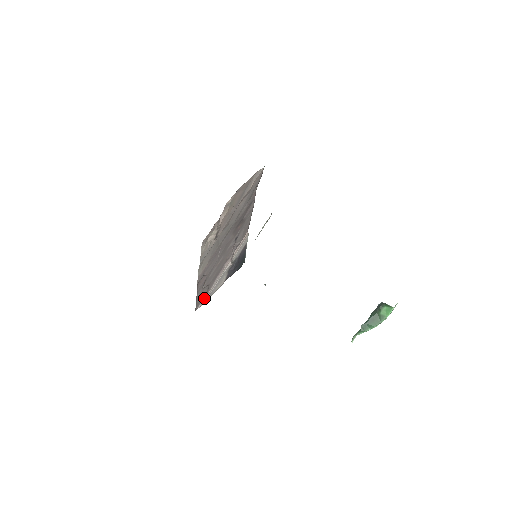
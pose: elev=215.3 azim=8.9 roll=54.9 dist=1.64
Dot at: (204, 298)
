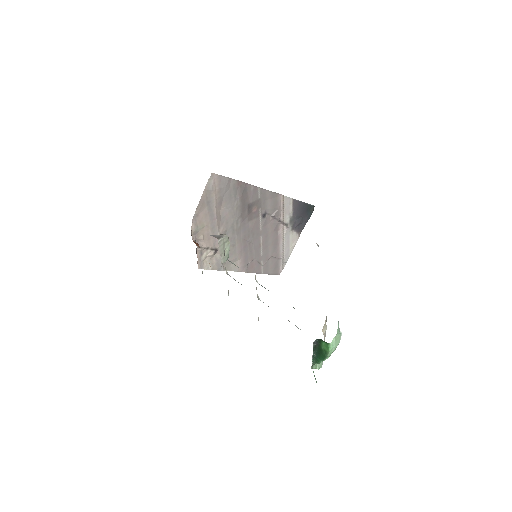
Dot at: (281, 262)
